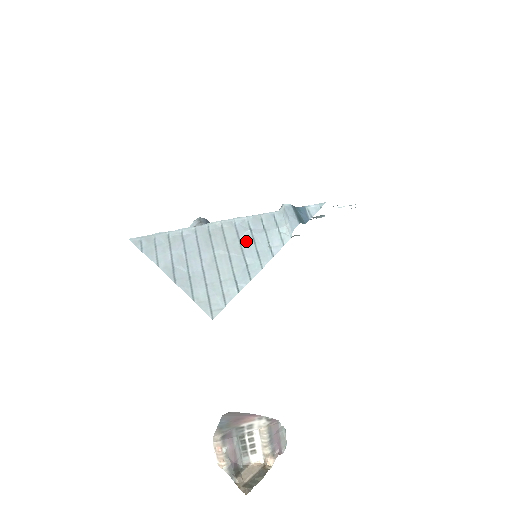
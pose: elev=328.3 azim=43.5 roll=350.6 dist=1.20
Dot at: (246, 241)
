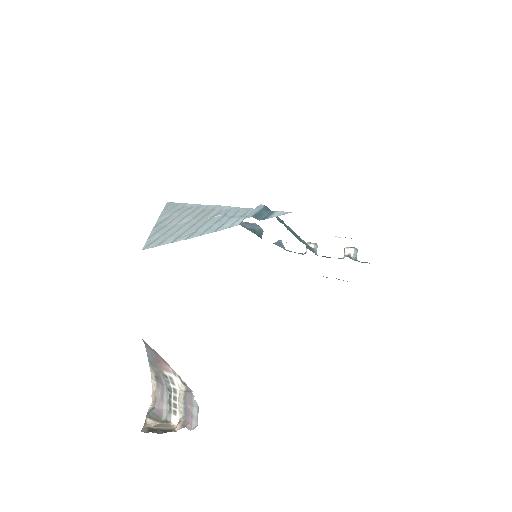
Dot at: (214, 219)
